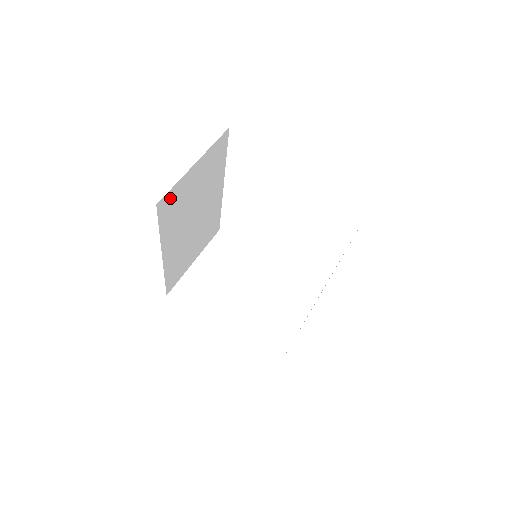
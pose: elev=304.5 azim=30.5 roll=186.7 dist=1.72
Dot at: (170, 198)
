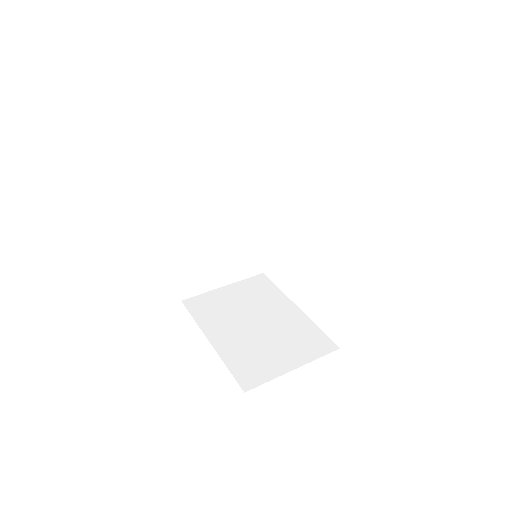
Dot at: (184, 163)
